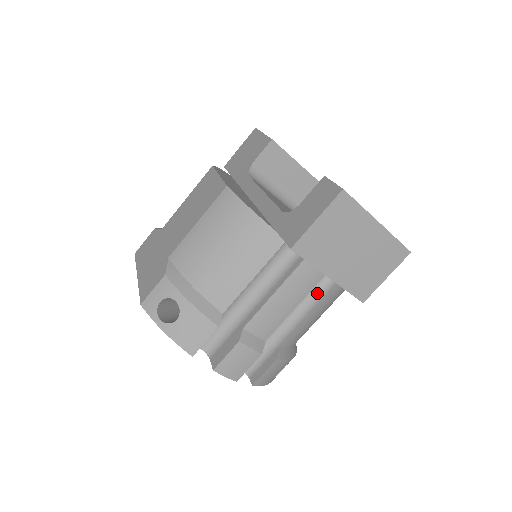
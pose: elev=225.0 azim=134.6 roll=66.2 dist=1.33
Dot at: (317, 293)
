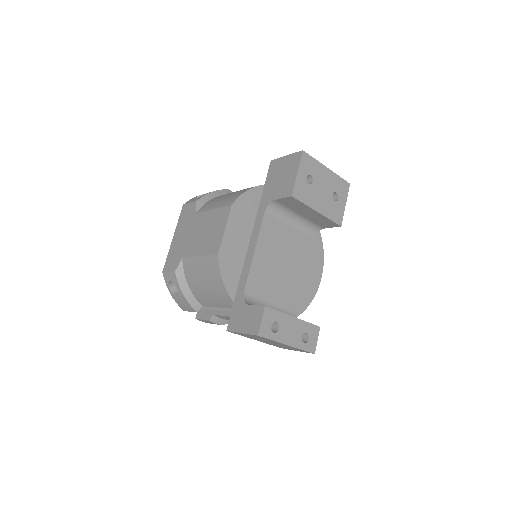
Dot at: occluded
